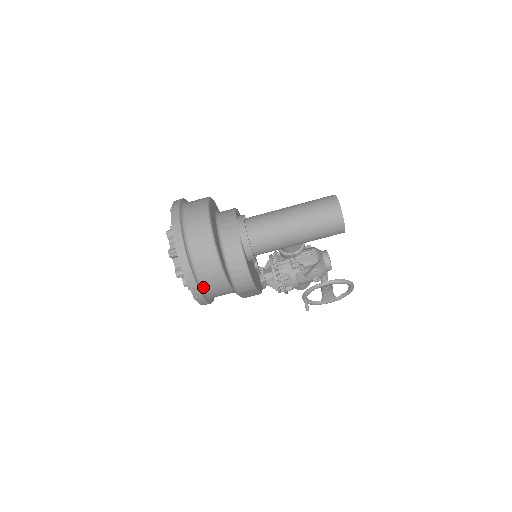
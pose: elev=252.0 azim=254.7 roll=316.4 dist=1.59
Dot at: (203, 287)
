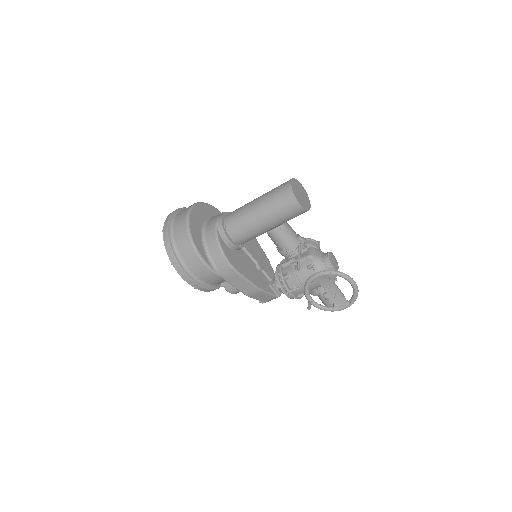
Dot at: (184, 263)
